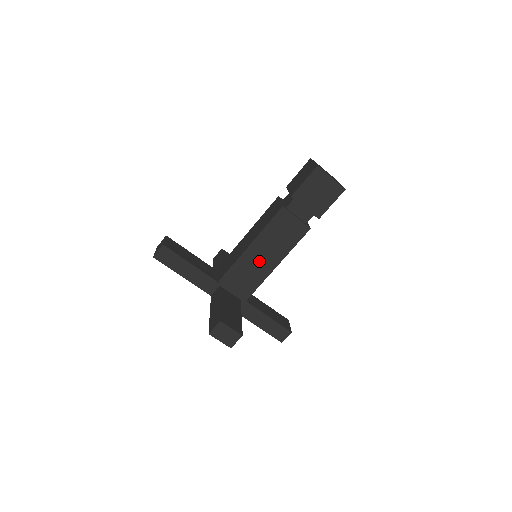
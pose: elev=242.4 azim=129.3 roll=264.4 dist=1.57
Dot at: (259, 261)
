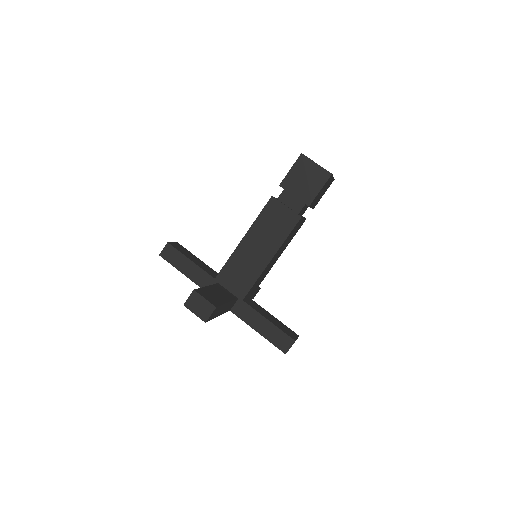
Dot at: (253, 254)
